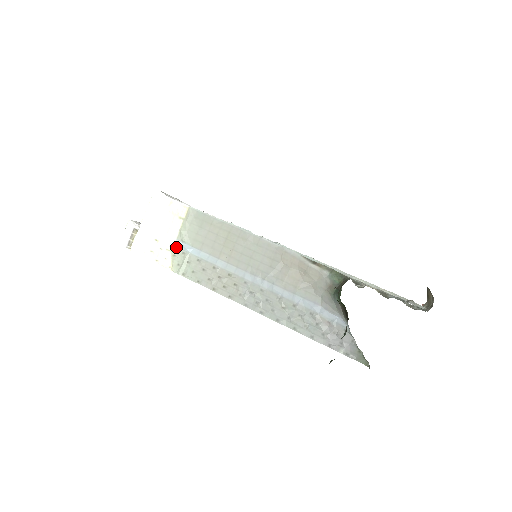
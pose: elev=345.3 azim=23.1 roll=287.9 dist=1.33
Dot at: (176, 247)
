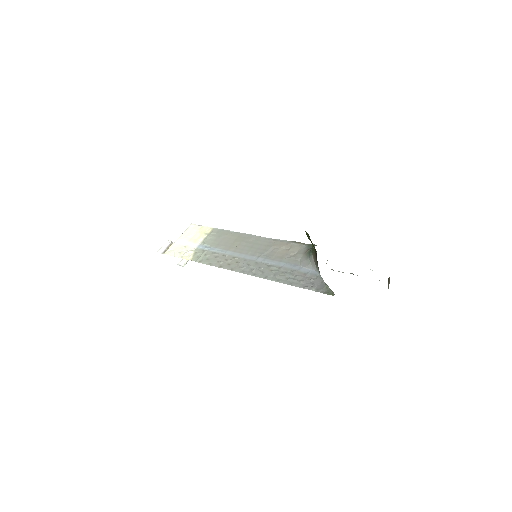
Dot at: (199, 248)
